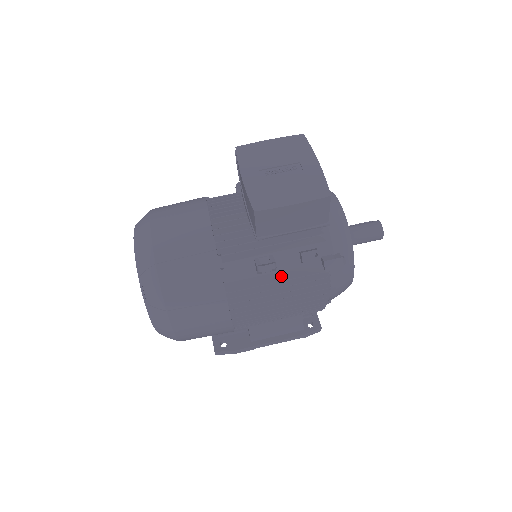
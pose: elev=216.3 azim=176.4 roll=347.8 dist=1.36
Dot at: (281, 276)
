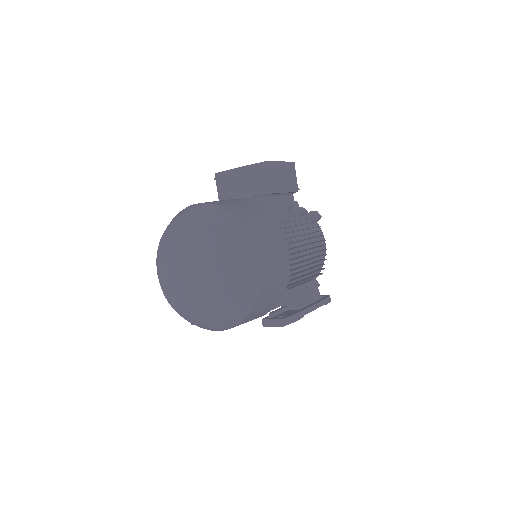
Dot at: occluded
